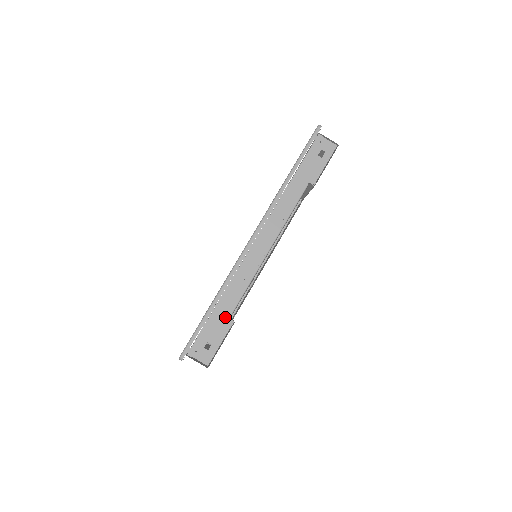
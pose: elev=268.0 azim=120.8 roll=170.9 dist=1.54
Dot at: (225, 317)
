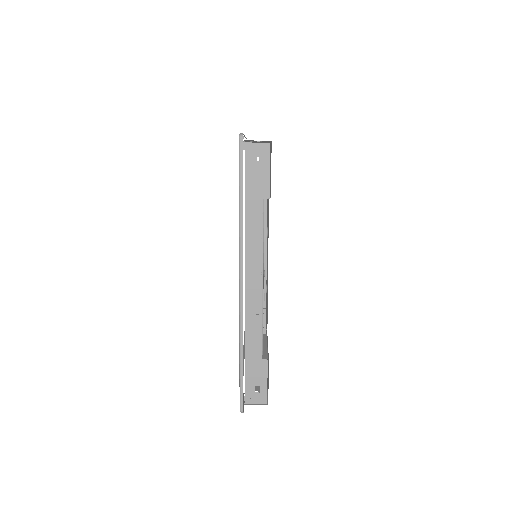
Dot at: (258, 360)
